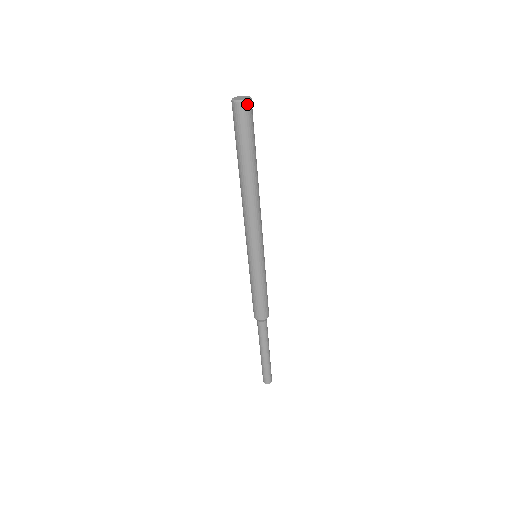
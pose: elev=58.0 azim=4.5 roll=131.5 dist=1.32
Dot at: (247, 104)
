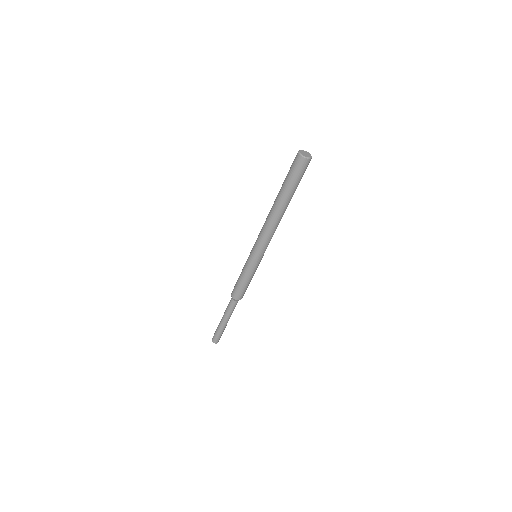
Dot at: (307, 161)
